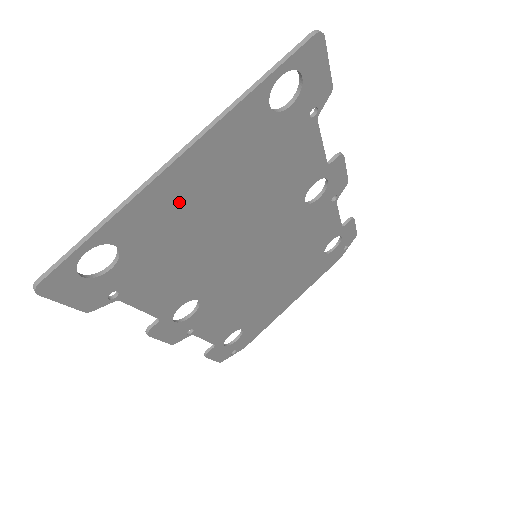
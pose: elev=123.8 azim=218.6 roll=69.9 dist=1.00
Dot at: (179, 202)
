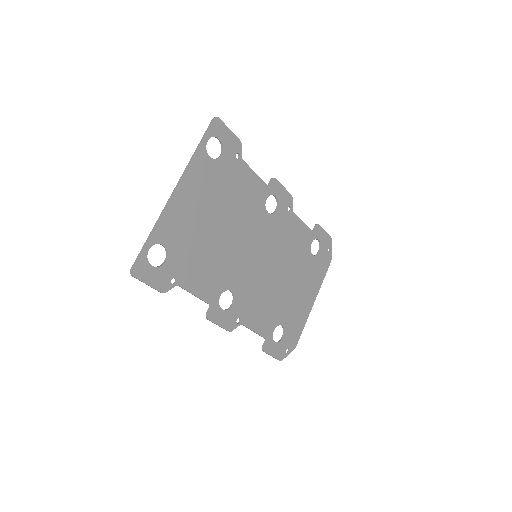
Dot at: (186, 216)
